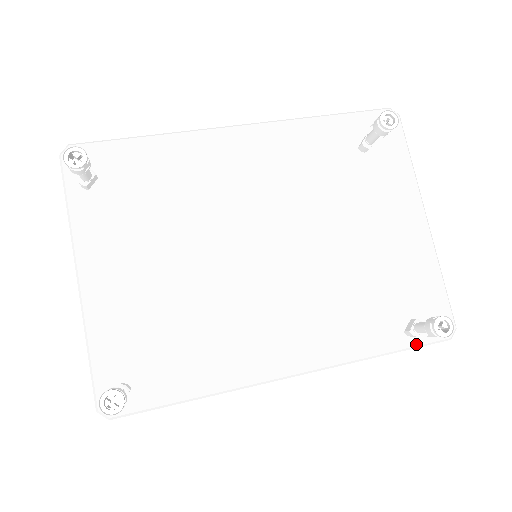
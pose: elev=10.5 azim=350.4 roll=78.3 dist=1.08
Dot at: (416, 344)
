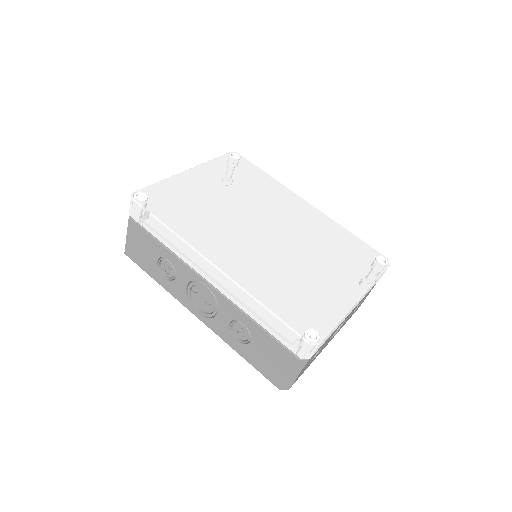
Dot at: (287, 322)
